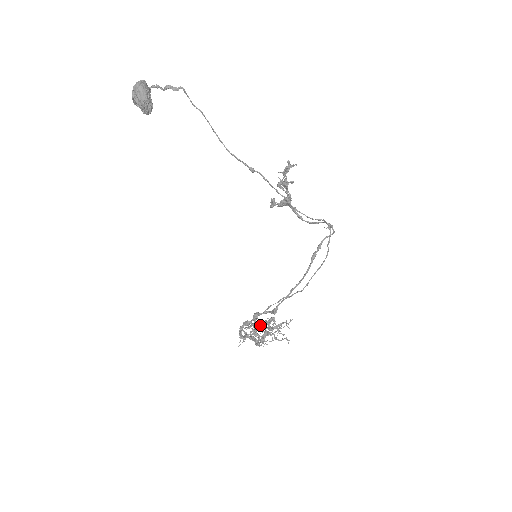
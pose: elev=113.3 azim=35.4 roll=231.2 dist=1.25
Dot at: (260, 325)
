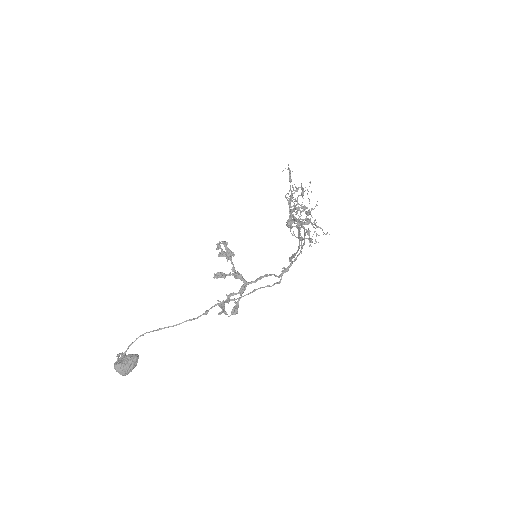
Dot at: occluded
